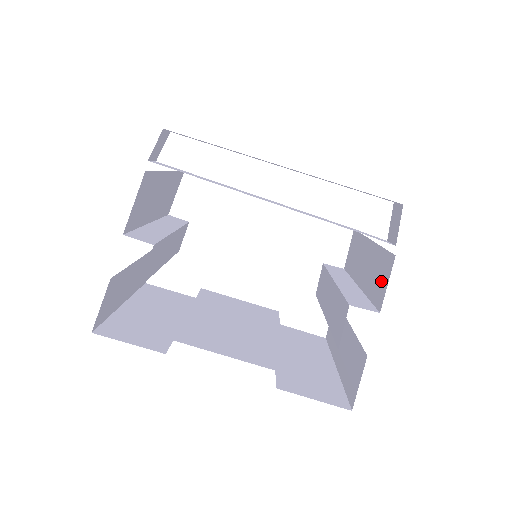
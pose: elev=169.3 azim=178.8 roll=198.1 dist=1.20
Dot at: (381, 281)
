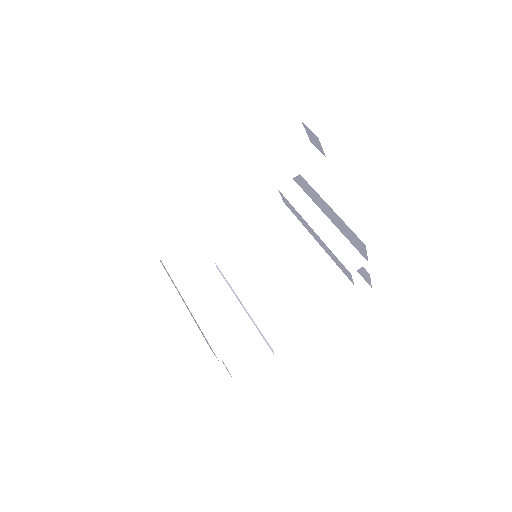
Dot at: (357, 245)
